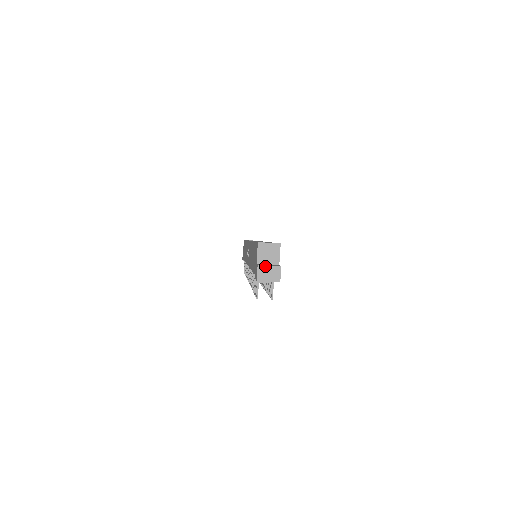
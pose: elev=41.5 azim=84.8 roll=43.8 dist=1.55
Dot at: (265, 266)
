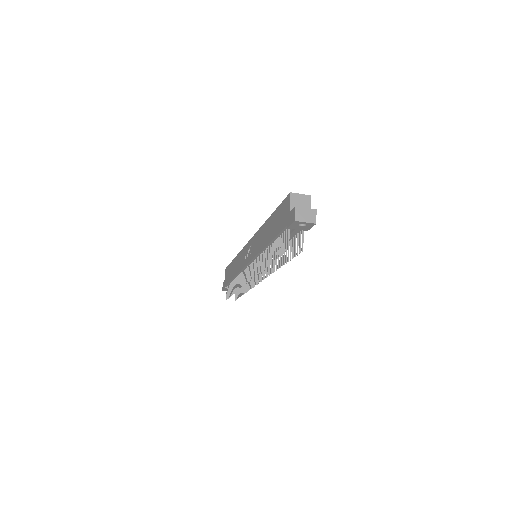
Dot at: (302, 208)
